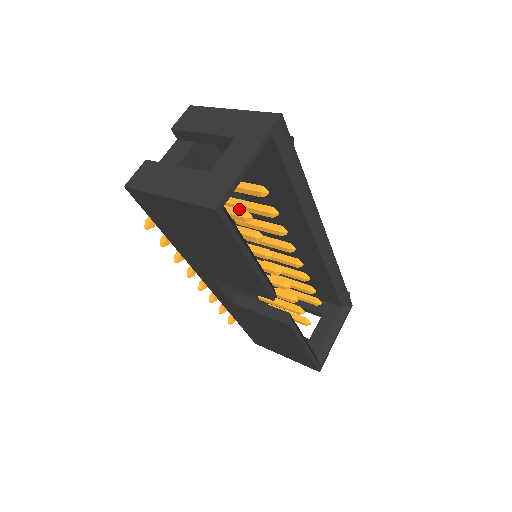
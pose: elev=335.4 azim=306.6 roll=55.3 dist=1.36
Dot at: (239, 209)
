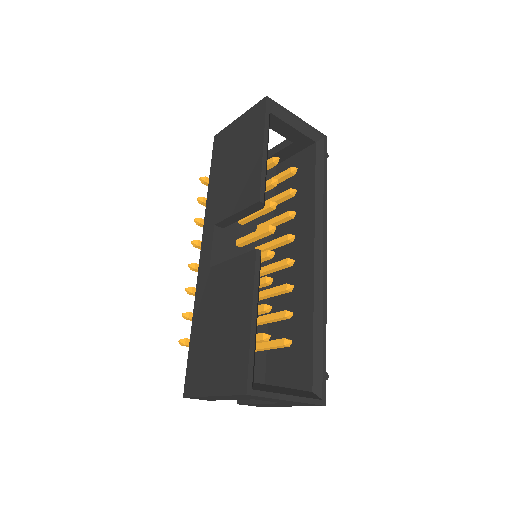
Dot at: occluded
